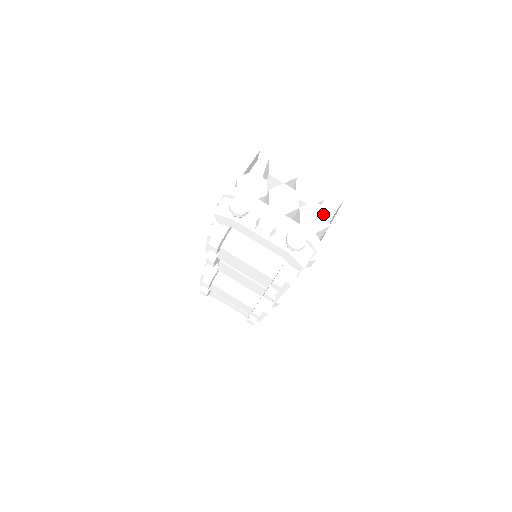
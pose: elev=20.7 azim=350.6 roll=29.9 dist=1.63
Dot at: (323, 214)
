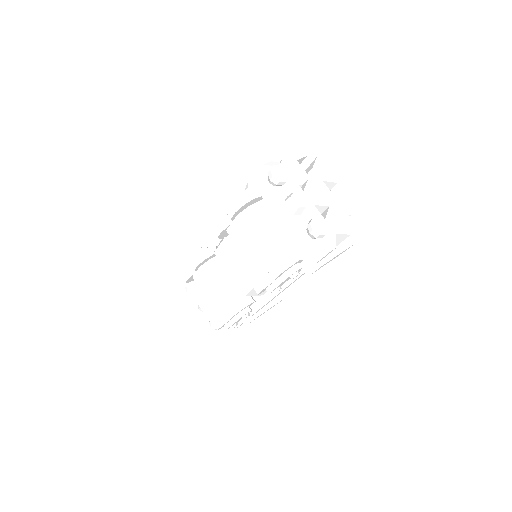
Dot at: (348, 222)
